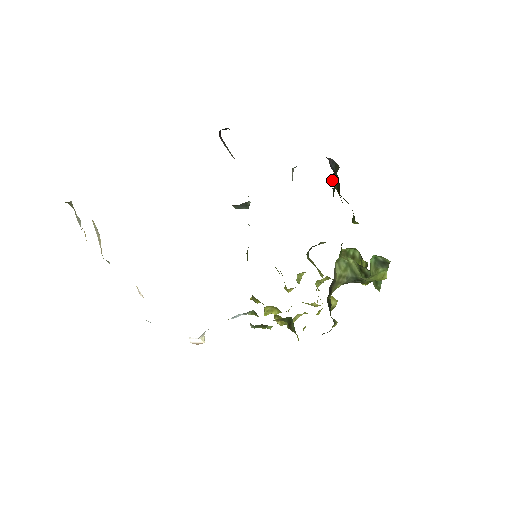
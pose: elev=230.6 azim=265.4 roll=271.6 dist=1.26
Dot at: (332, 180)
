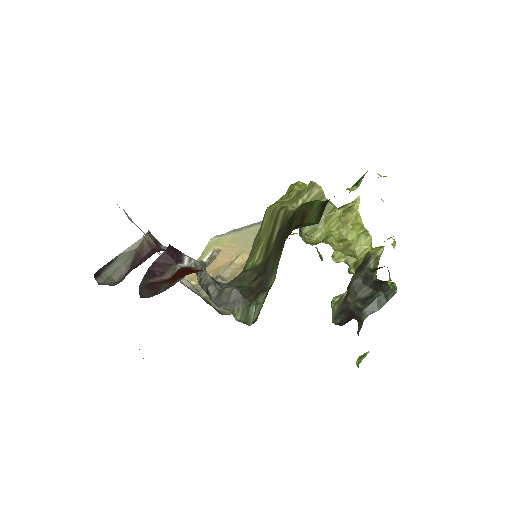
Dot at: occluded
